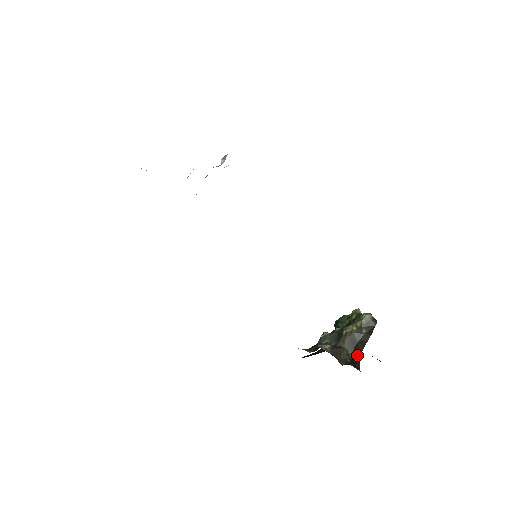
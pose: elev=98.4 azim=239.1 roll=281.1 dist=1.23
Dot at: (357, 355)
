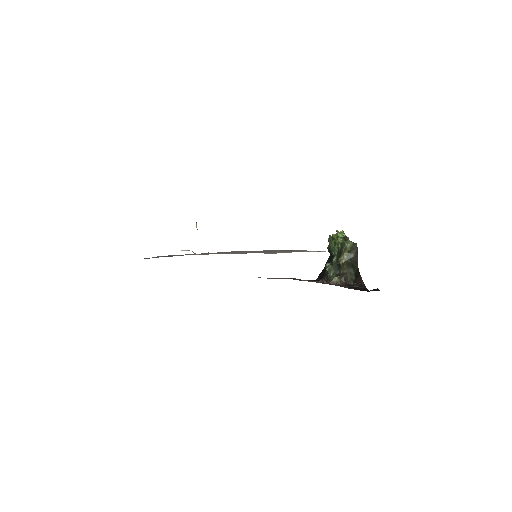
Dot at: (357, 272)
